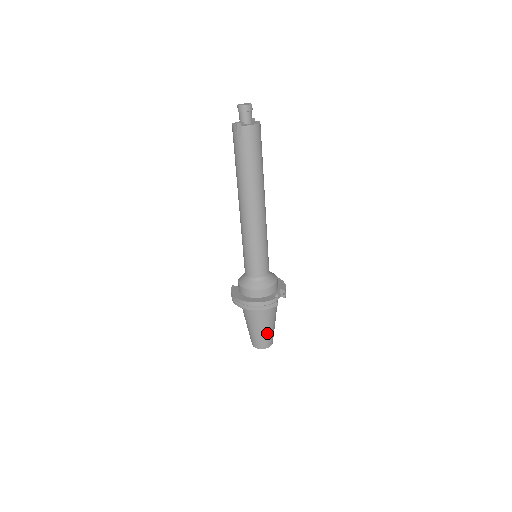
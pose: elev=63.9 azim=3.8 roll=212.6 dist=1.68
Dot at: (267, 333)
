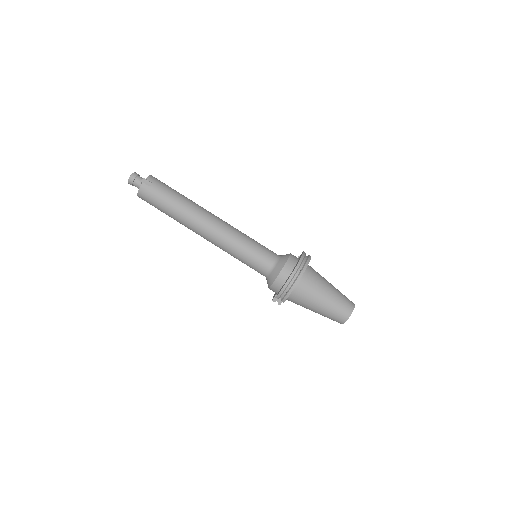
Dot at: (337, 290)
